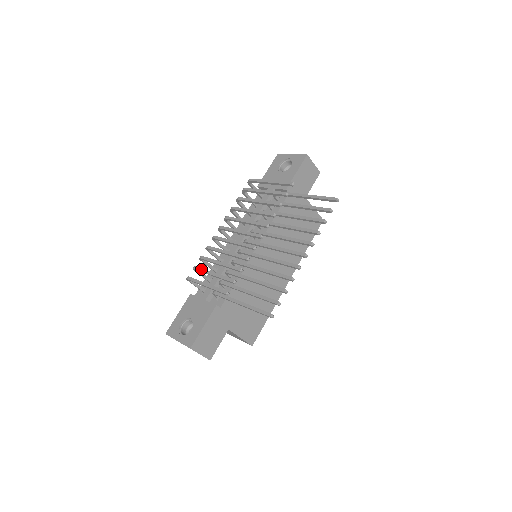
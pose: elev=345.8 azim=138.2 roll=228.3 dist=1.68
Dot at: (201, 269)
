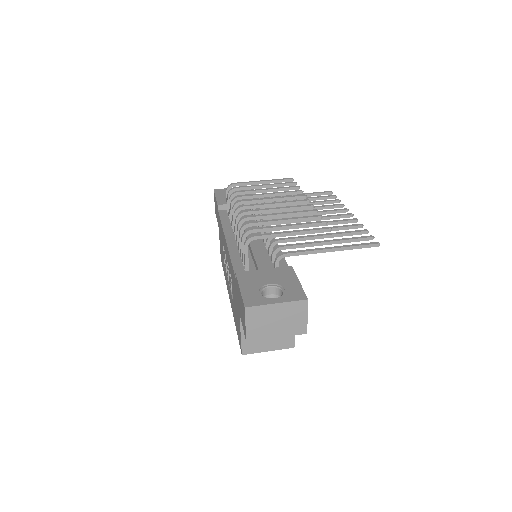
Dot at: (265, 227)
